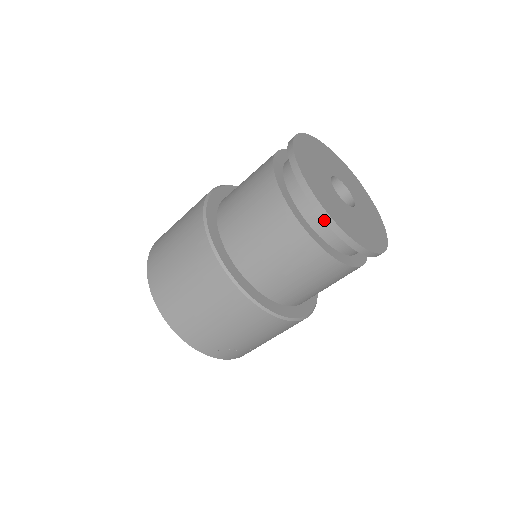
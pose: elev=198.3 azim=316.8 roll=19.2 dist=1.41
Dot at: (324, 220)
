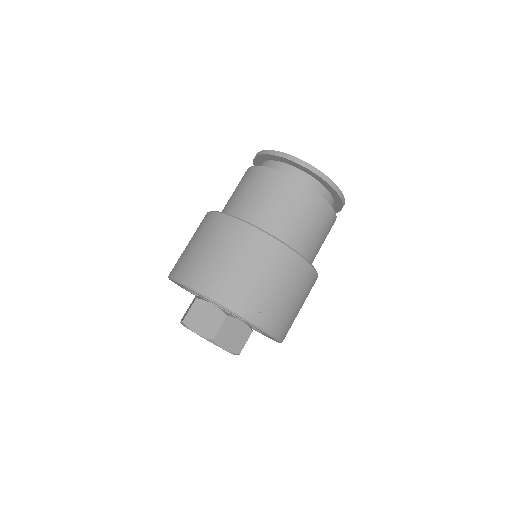
Dot at: (299, 164)
